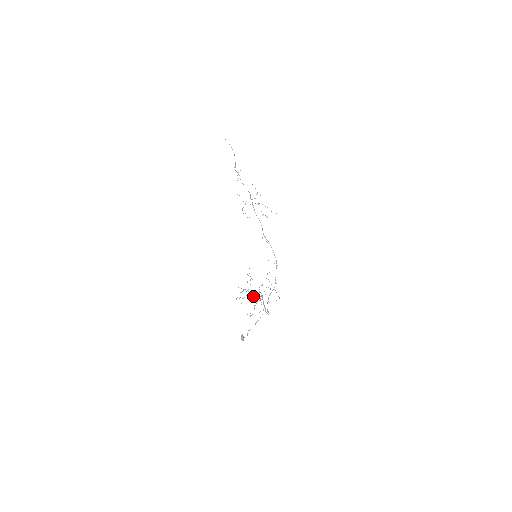
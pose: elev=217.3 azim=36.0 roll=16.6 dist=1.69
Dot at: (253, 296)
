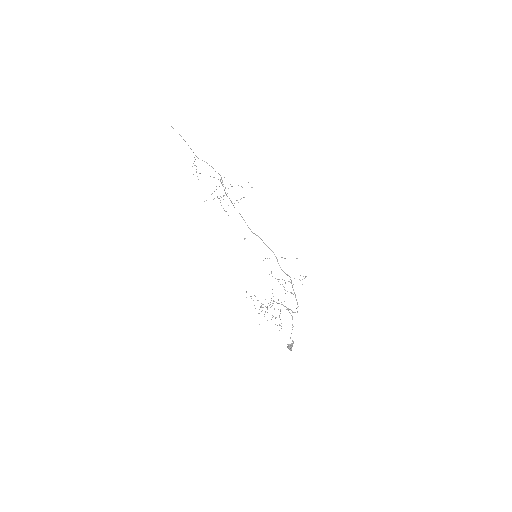
Dot at: occluded
